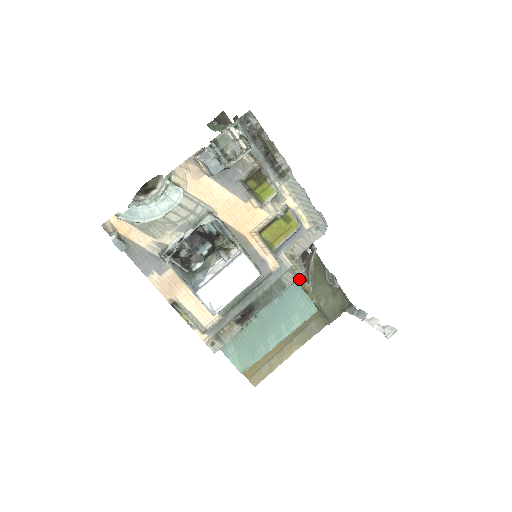
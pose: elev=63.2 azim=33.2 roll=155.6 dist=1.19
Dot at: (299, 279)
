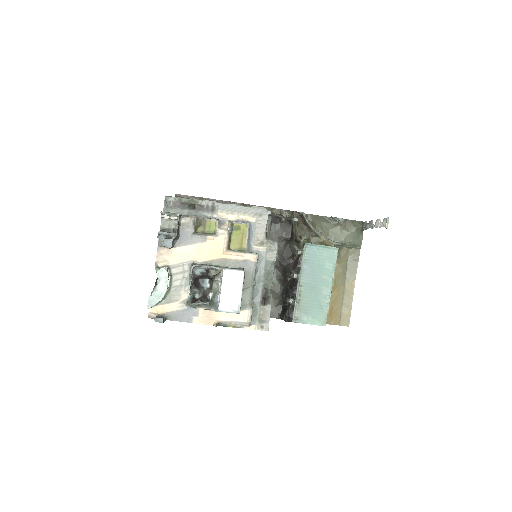
Dot at: (311, 239)
